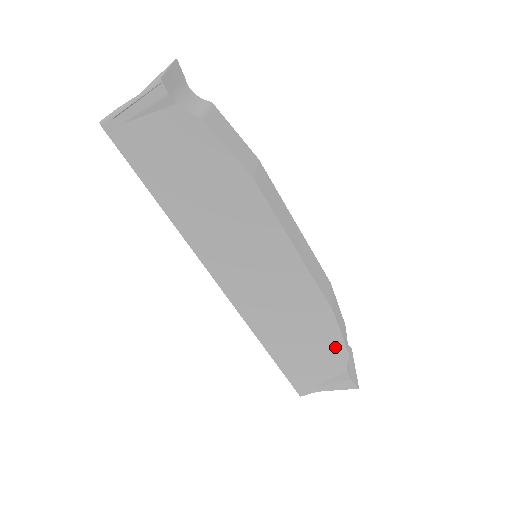
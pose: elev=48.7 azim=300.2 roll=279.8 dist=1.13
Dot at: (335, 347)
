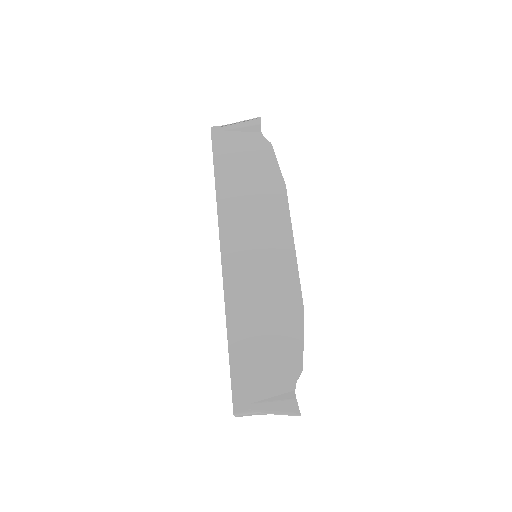
Dot at: (293, 353)
